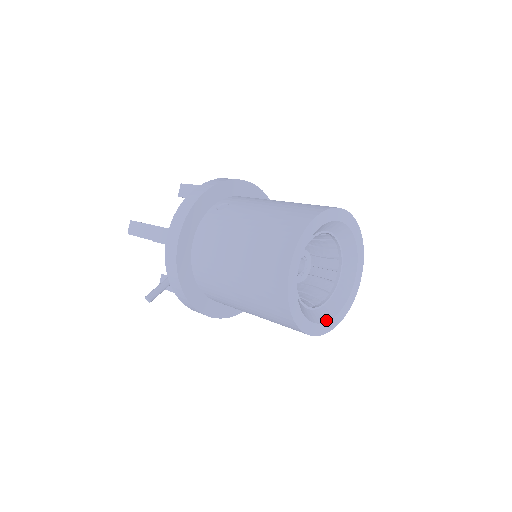
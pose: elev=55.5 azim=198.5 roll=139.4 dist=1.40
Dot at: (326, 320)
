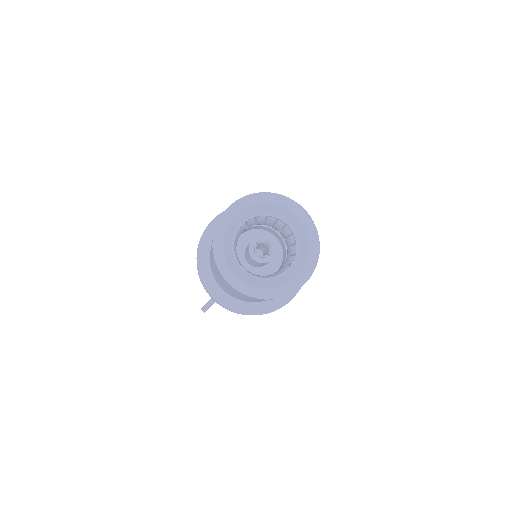
Dot at: (280, 285)
